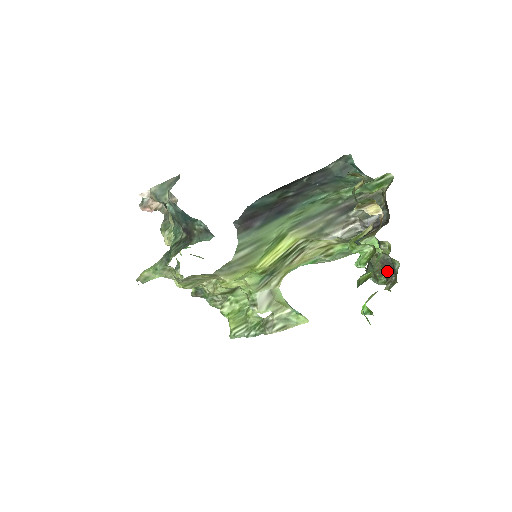
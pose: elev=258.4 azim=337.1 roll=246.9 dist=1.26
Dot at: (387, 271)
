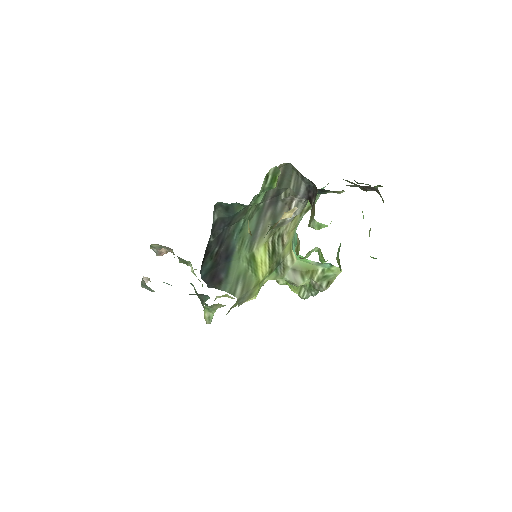
Dot at: (368, 188)
